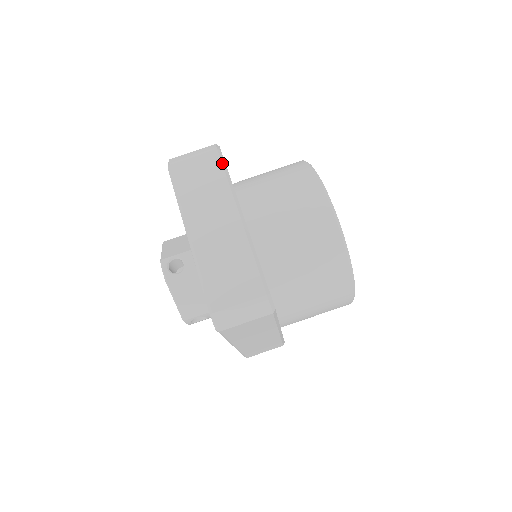
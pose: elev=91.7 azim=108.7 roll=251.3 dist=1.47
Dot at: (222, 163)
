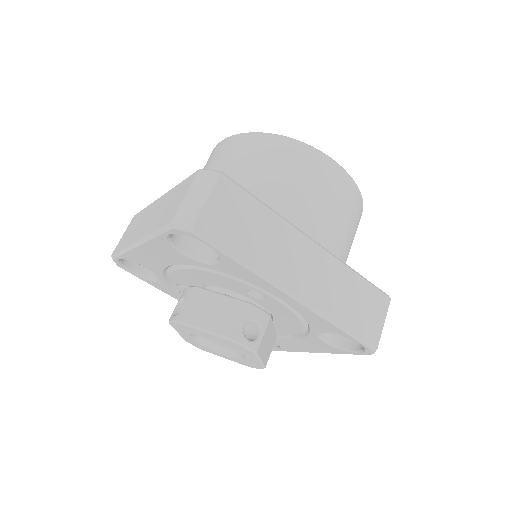
Dot at: (139, 212)
